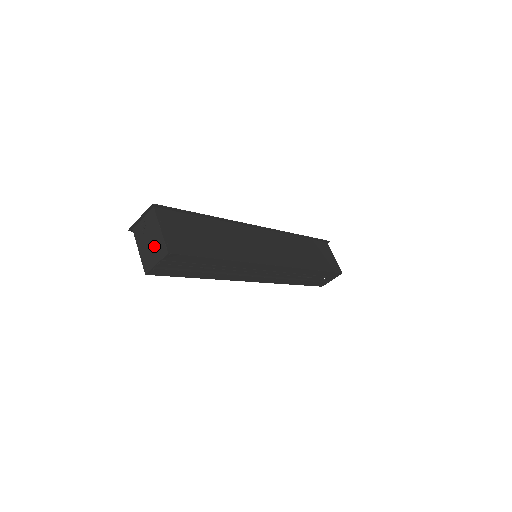
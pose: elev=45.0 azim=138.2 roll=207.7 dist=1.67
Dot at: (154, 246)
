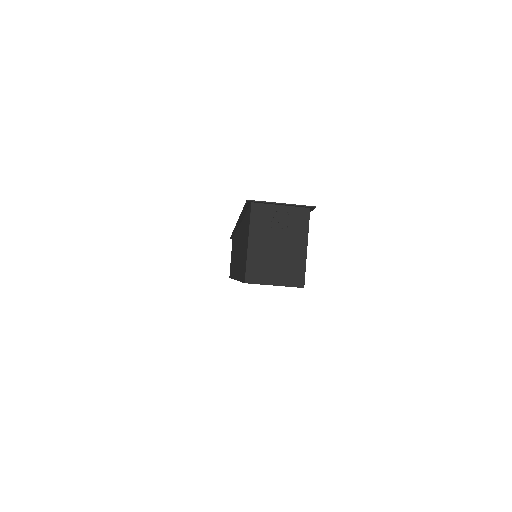
Dot at: (284, 259)
